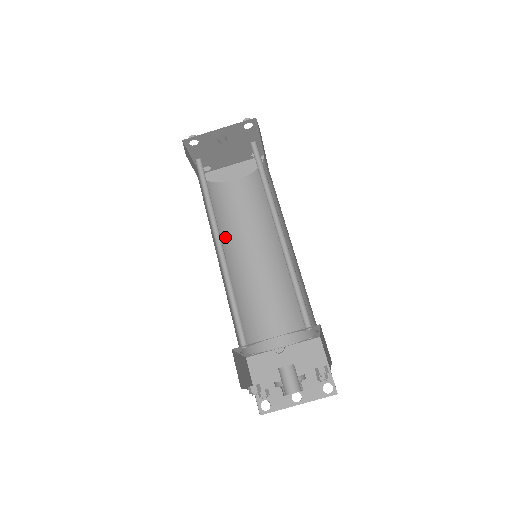
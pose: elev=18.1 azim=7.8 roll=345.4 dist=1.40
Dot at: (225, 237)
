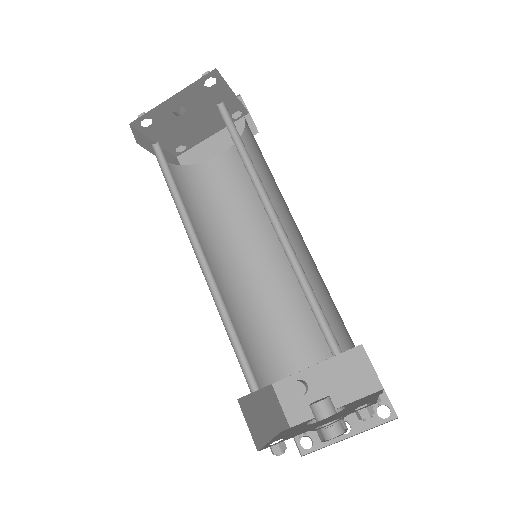
Dot at: (217, 234)
